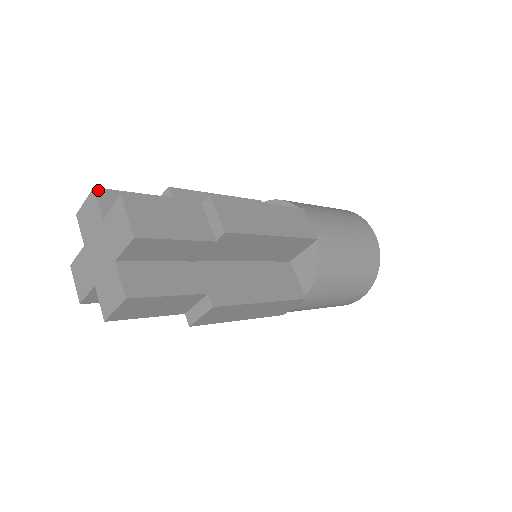
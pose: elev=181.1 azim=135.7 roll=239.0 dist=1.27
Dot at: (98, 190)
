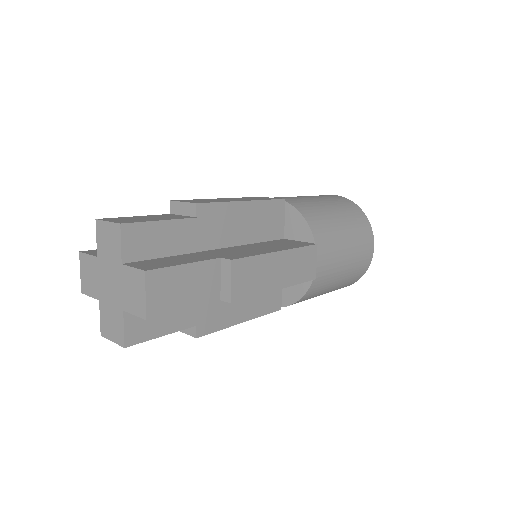
Dot at: (84, 252)
